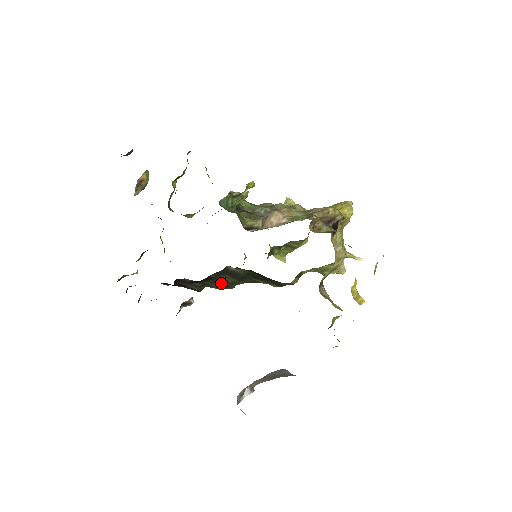
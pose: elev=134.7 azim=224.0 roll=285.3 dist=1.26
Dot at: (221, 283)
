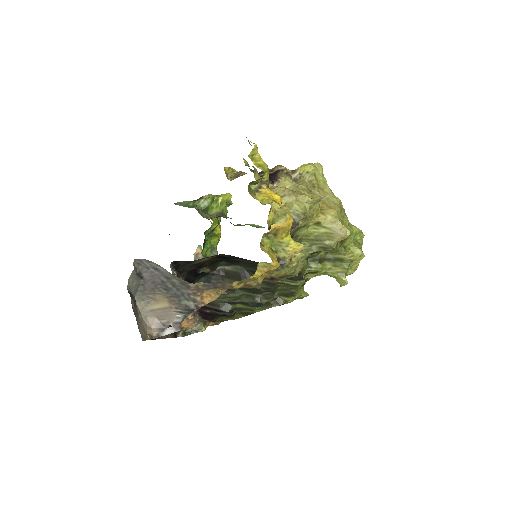
Dot at: (235, 294)
